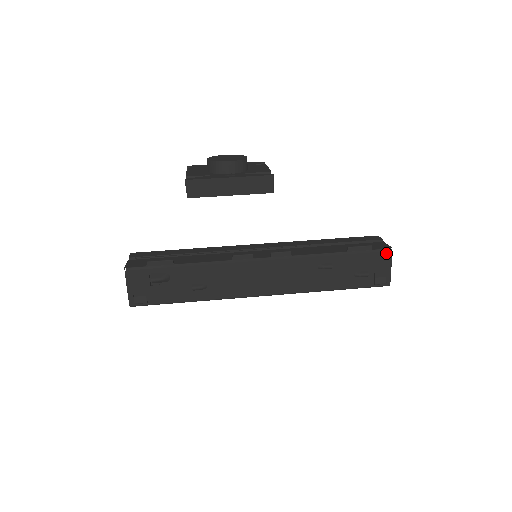
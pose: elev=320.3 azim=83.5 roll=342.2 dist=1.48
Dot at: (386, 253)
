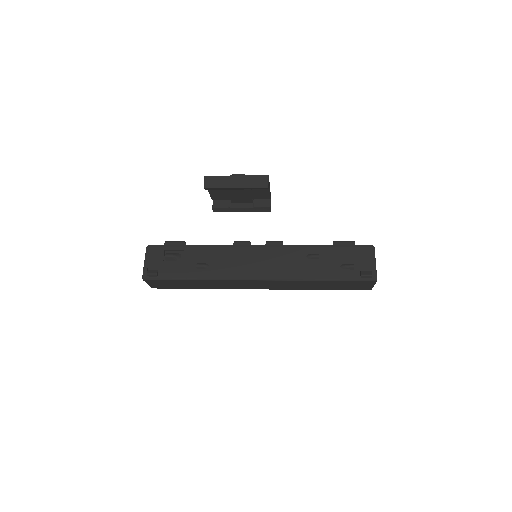
Dot at: (369, 249)
